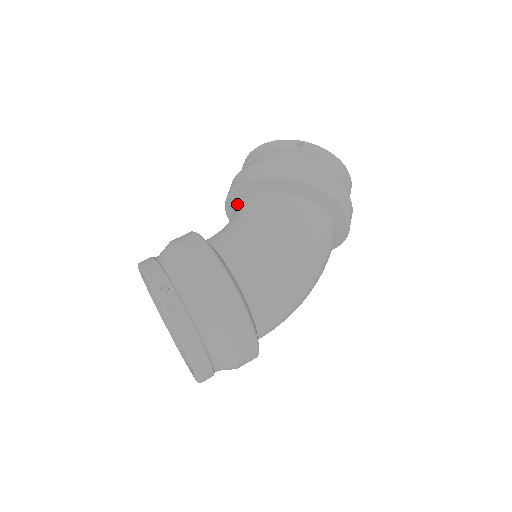
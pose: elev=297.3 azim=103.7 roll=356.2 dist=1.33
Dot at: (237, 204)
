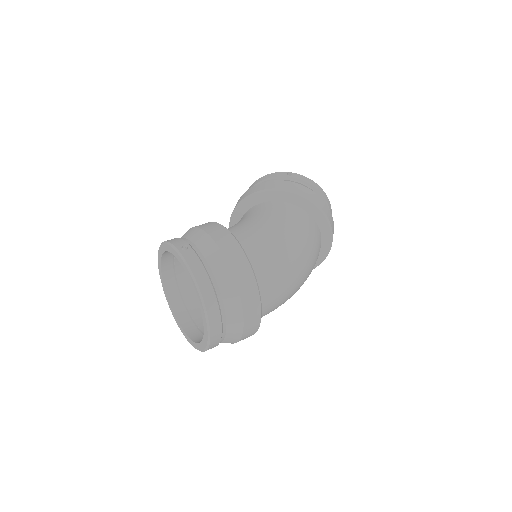
Dot at: (240, 219)
